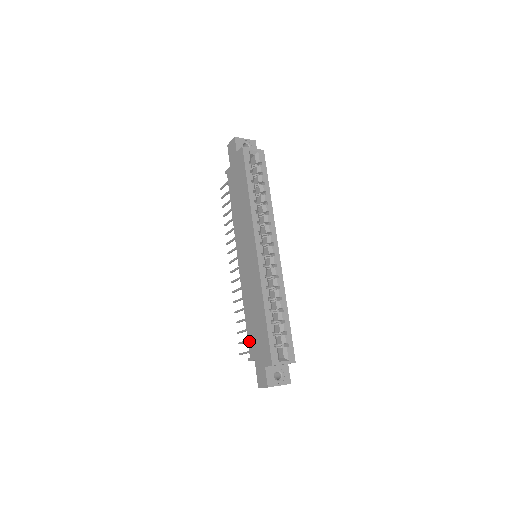
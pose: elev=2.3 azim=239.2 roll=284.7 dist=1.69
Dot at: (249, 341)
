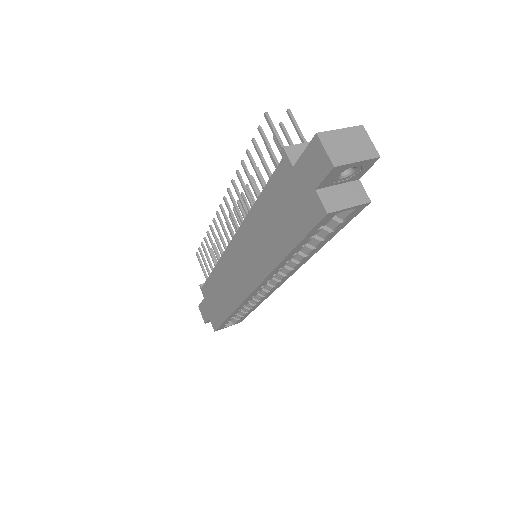
Dot at: (206, 285)
